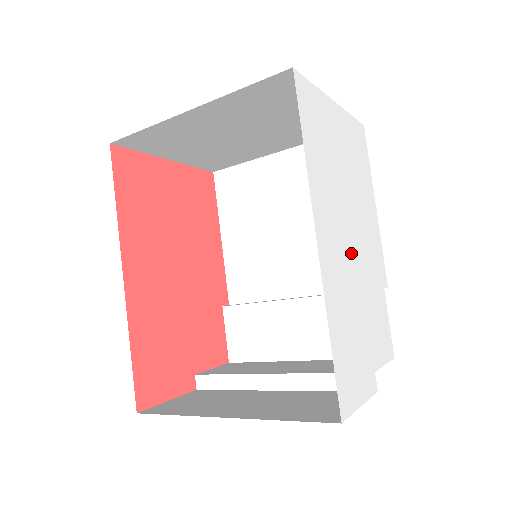
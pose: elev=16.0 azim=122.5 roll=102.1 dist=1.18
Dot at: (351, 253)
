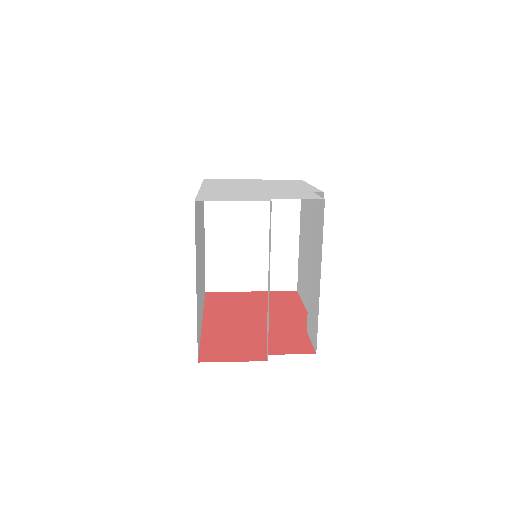
Dot at: occluded
